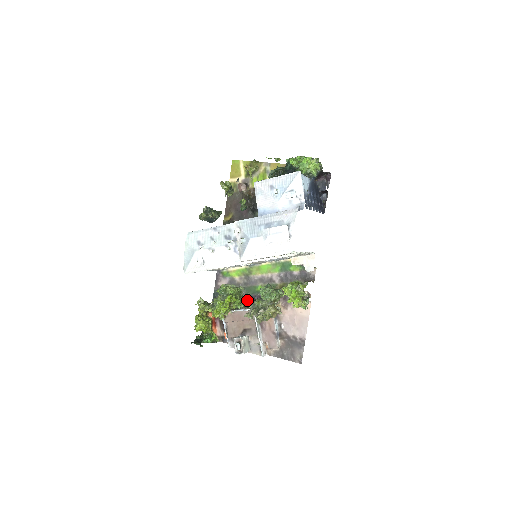
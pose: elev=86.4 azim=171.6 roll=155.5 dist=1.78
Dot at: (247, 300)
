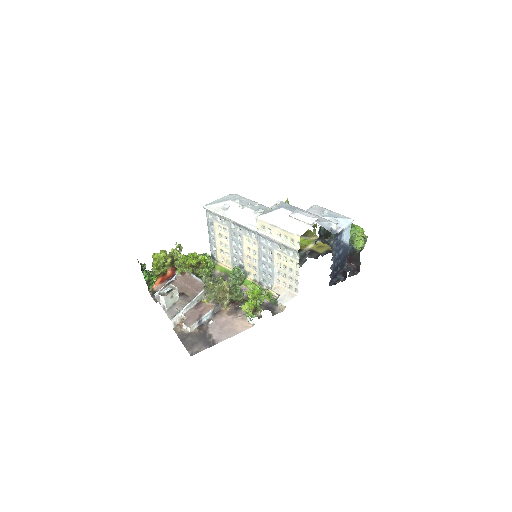
Dot at: occluded
